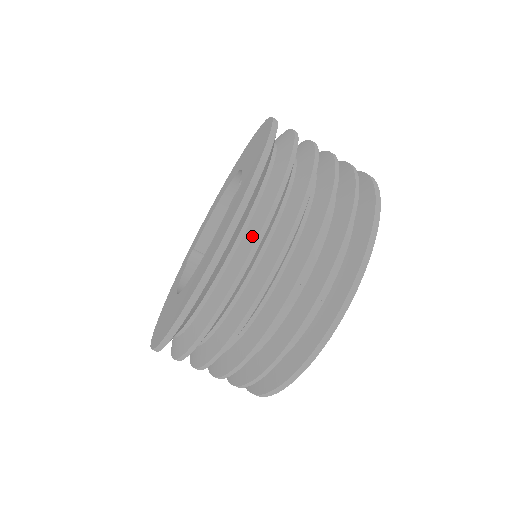
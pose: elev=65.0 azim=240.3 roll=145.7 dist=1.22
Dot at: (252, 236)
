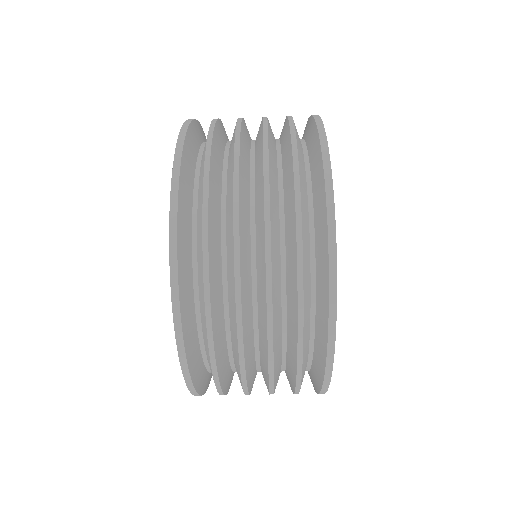
Dot at: (202, 168)
